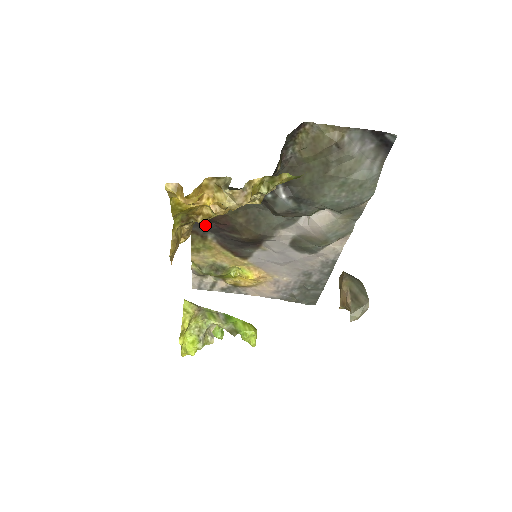
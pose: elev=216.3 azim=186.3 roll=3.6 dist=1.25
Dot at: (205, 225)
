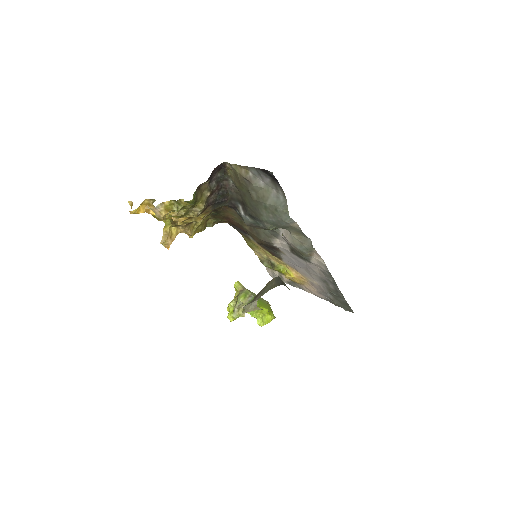
Dot at: (240, 229)
